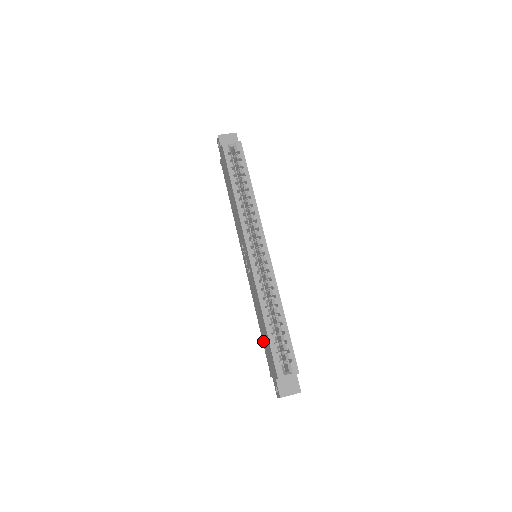
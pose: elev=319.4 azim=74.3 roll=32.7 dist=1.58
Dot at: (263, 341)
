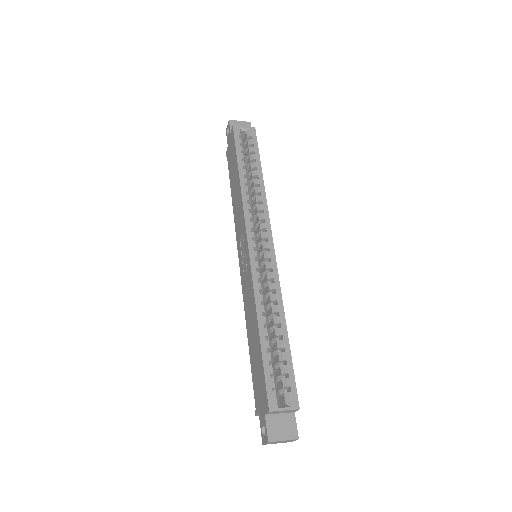
Dot at: (252, 364)
